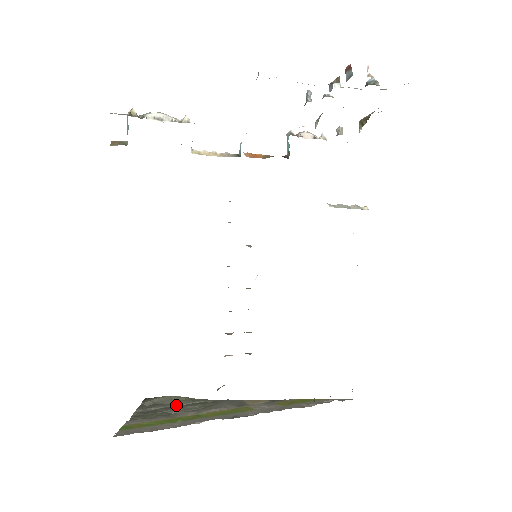
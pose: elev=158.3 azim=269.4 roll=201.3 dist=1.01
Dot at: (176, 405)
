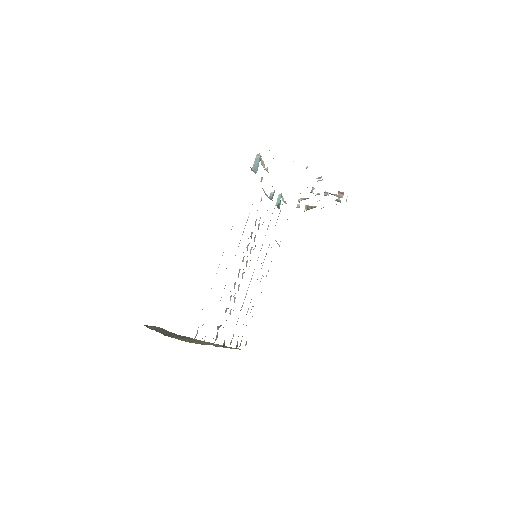
Dot at: (169, 333)
